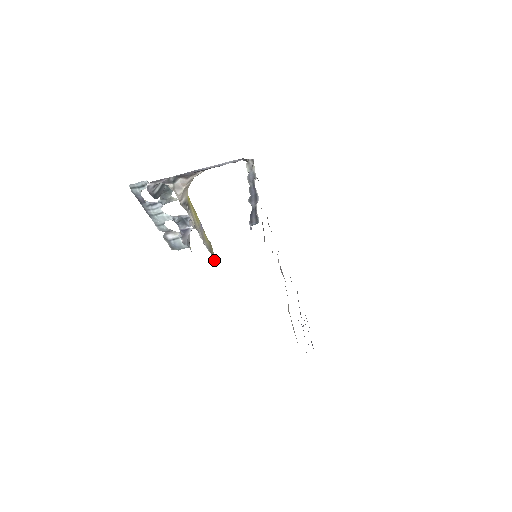
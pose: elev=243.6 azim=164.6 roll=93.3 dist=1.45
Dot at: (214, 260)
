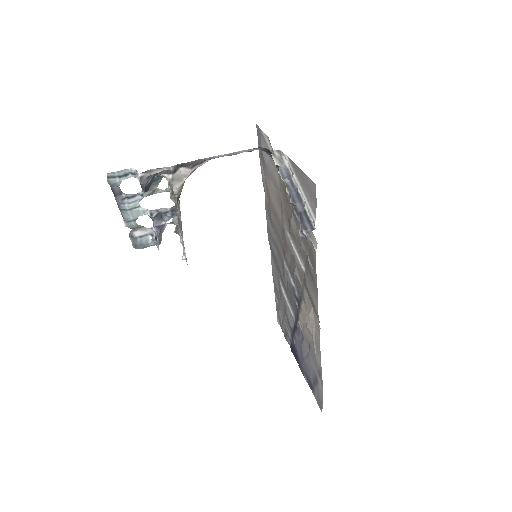
Dot at: (186, 258)
